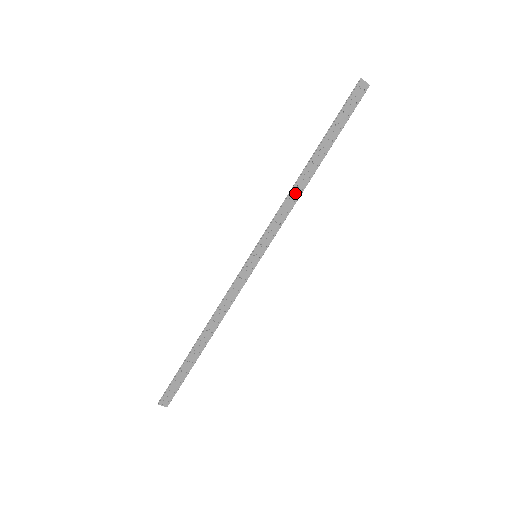
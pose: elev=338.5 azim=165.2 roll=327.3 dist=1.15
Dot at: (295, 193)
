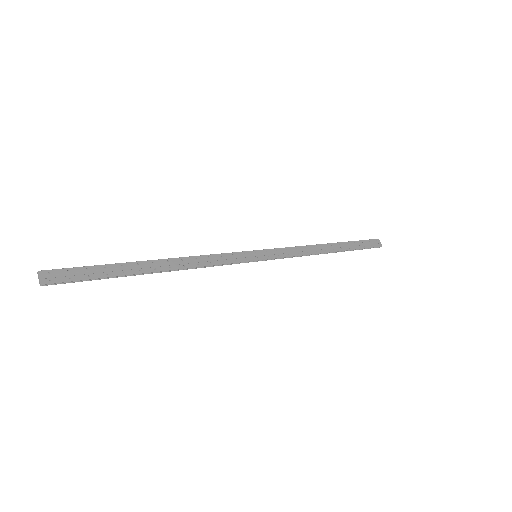
Dot at: (310, 249)
